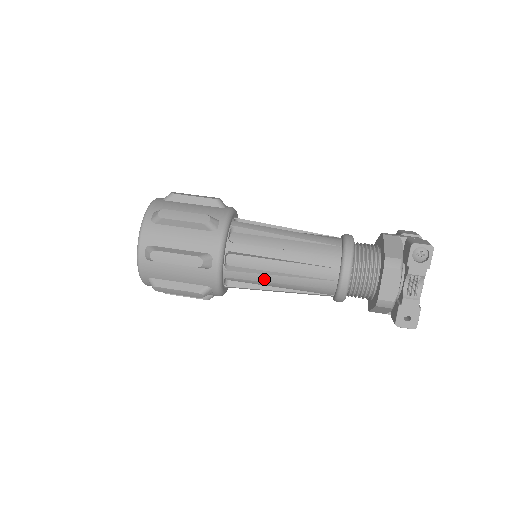
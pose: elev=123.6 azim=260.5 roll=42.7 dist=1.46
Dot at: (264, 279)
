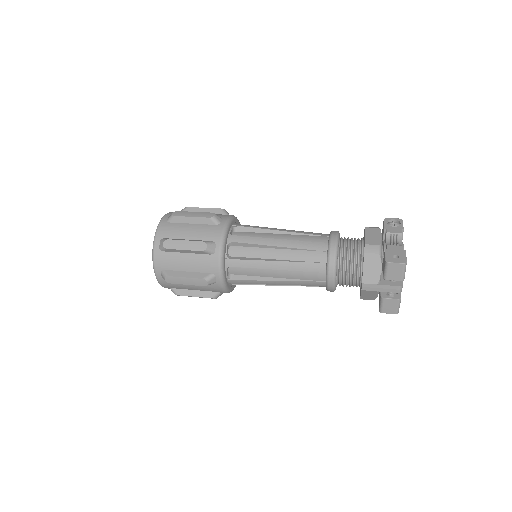
Dot at: (263, 242)
